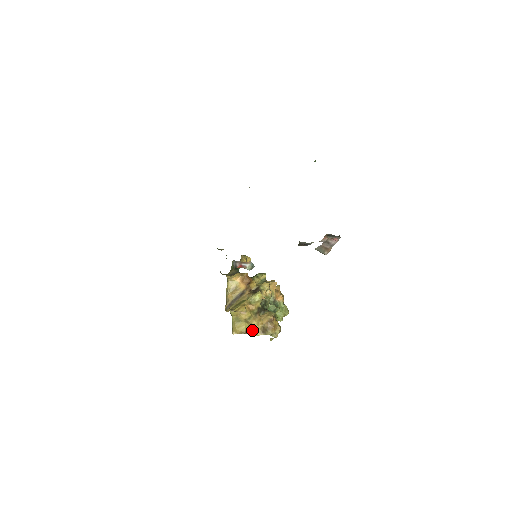
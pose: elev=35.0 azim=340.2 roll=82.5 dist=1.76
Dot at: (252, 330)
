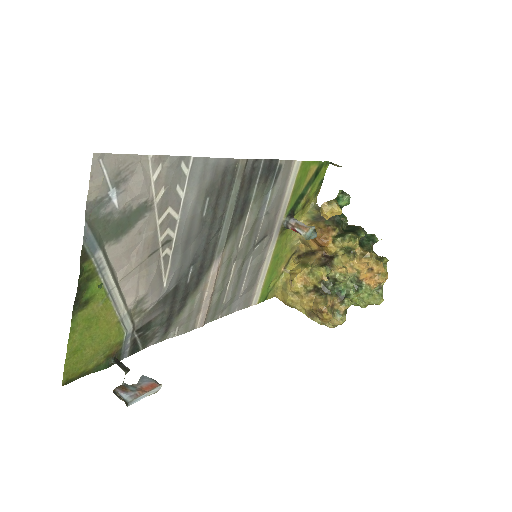
Dot at: (299, 305)
